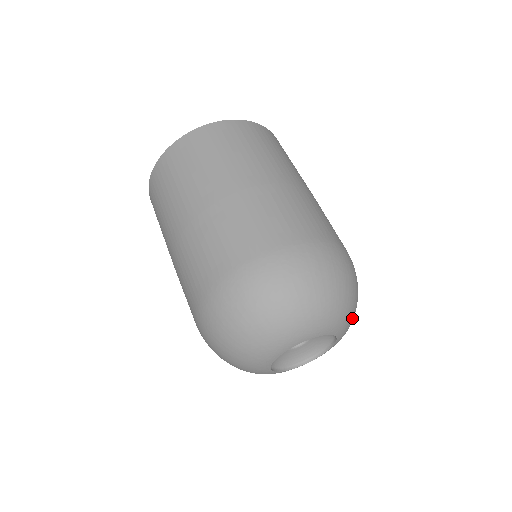
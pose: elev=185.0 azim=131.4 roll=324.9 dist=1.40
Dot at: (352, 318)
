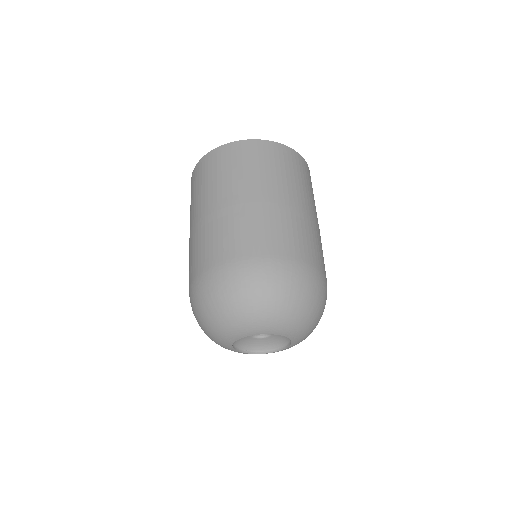
Dot at: (290, 319)
